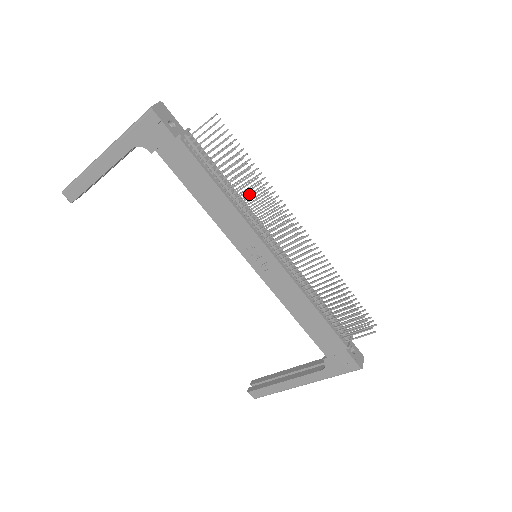
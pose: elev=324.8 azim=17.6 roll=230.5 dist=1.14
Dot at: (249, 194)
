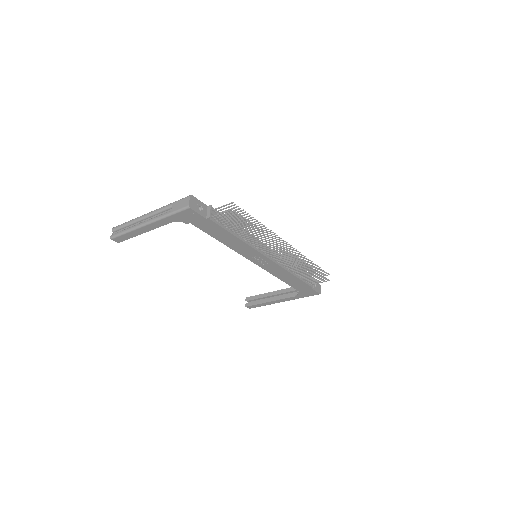
Dot at: occluded
